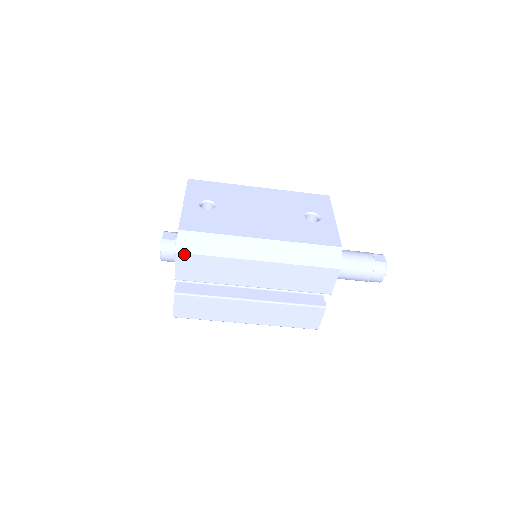
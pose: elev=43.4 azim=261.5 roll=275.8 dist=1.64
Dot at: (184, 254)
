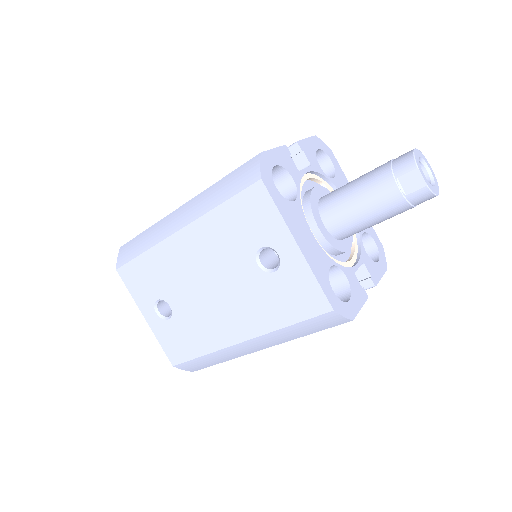
Dot at: (200, 369)
